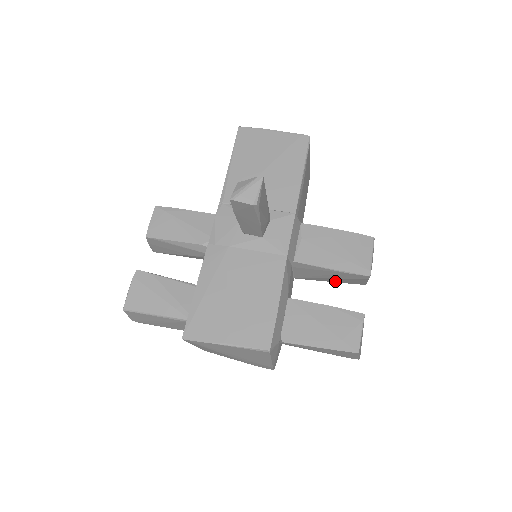
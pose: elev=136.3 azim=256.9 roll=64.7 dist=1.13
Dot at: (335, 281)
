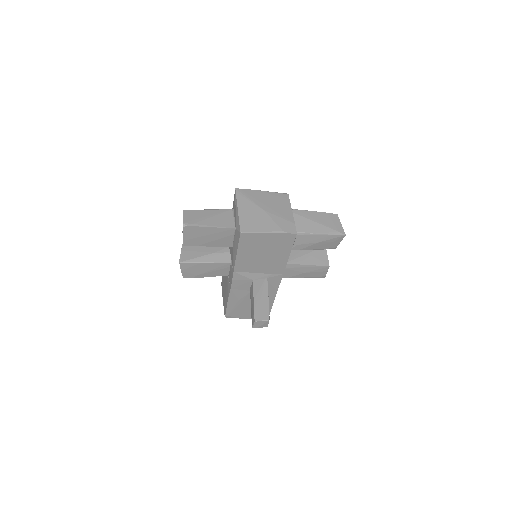
Dot at: (310, 262)
